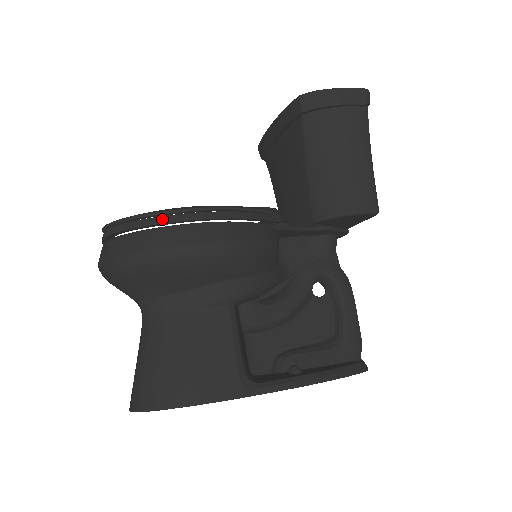
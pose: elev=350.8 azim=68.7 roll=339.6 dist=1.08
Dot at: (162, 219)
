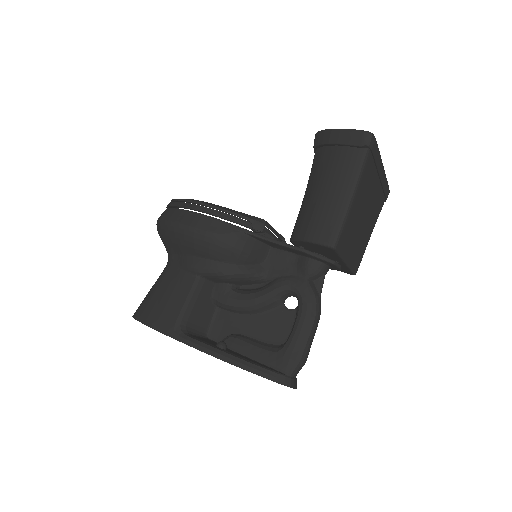
Dot at: (179, 203)
